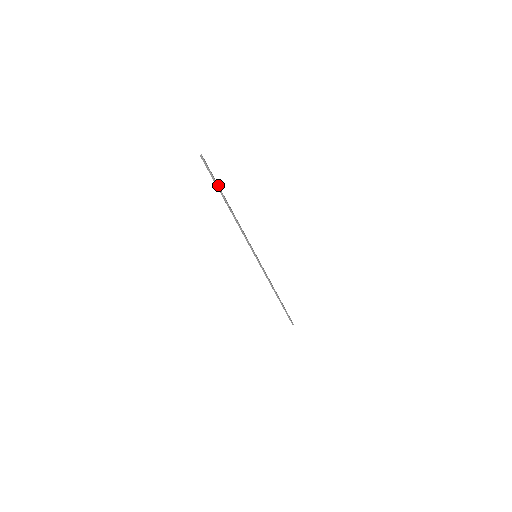
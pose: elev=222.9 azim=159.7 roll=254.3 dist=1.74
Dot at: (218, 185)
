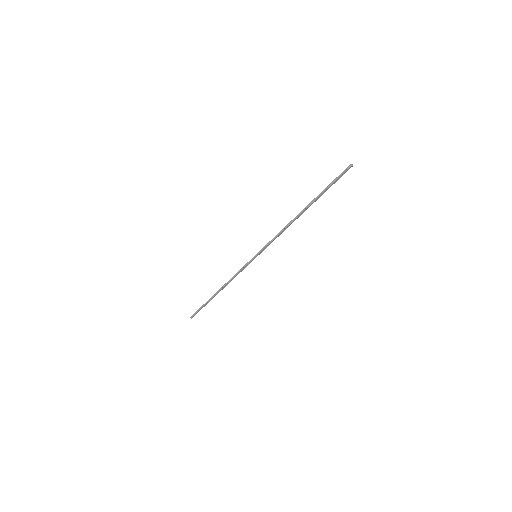
Dot at: (323, 192)
